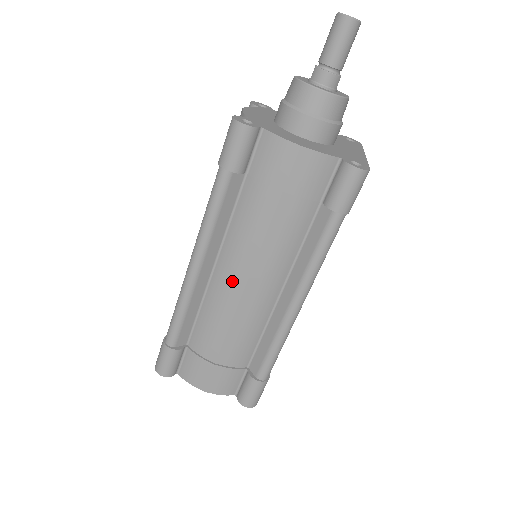
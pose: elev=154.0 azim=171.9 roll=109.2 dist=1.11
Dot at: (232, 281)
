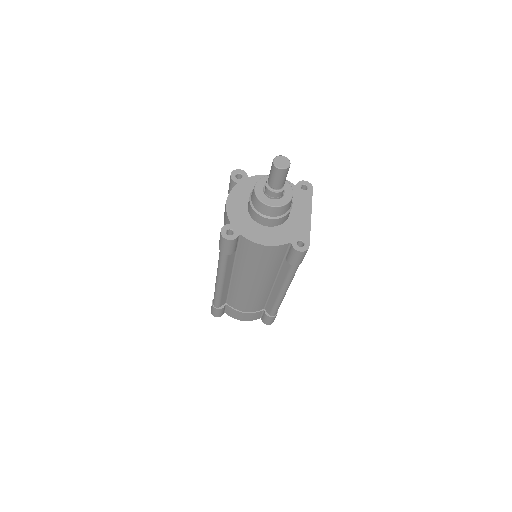
Dot at: (243, 286)
